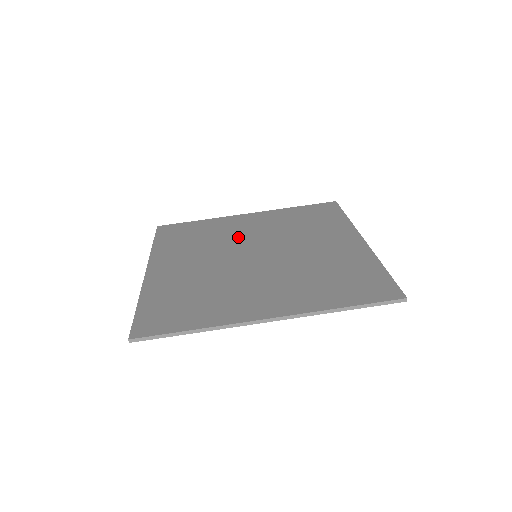
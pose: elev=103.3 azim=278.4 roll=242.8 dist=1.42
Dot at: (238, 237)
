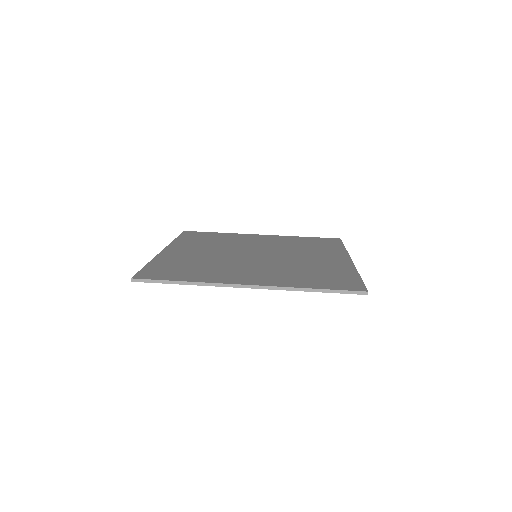
Dot at: (247, 244)
